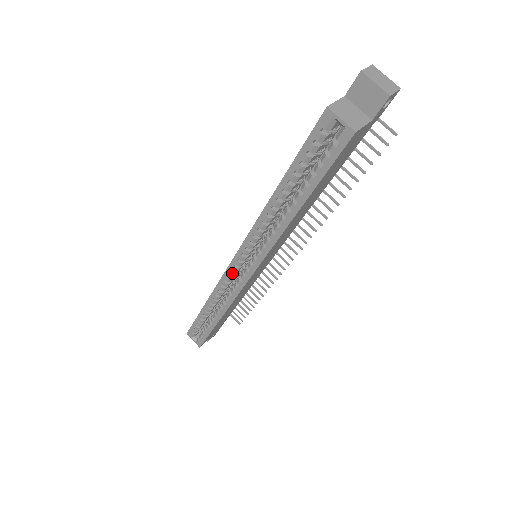
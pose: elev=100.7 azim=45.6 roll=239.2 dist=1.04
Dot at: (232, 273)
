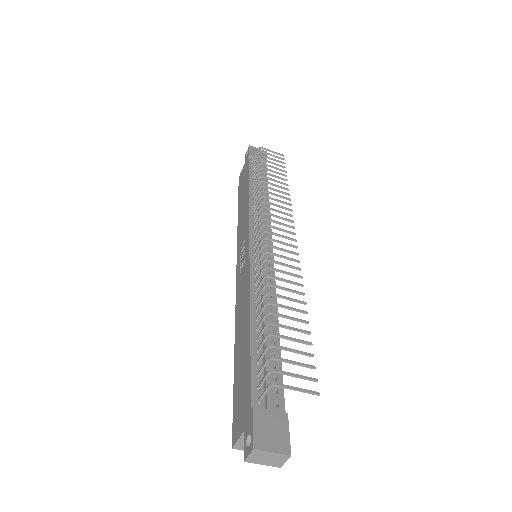
Dot at: occluded
